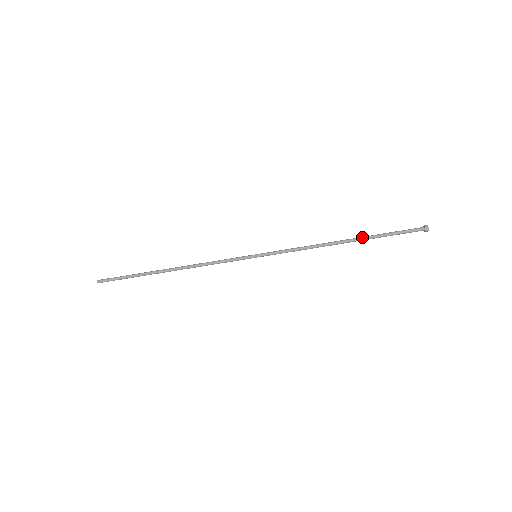
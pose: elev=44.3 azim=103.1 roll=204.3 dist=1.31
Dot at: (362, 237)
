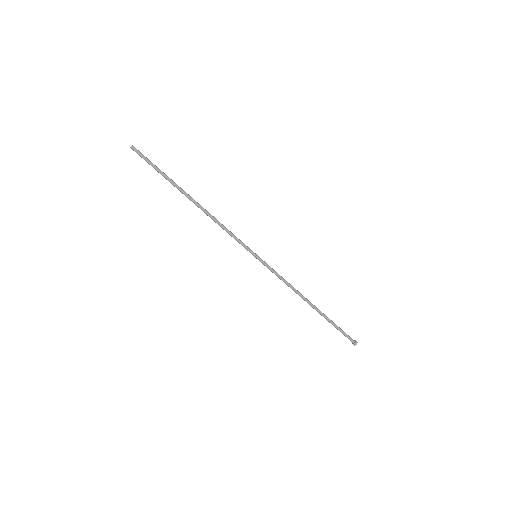
Dot at: occluded
